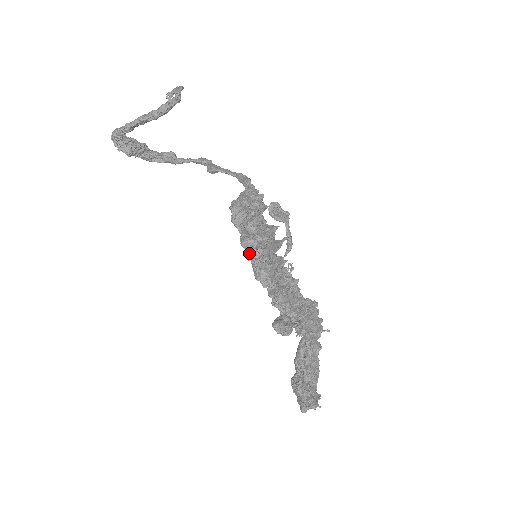
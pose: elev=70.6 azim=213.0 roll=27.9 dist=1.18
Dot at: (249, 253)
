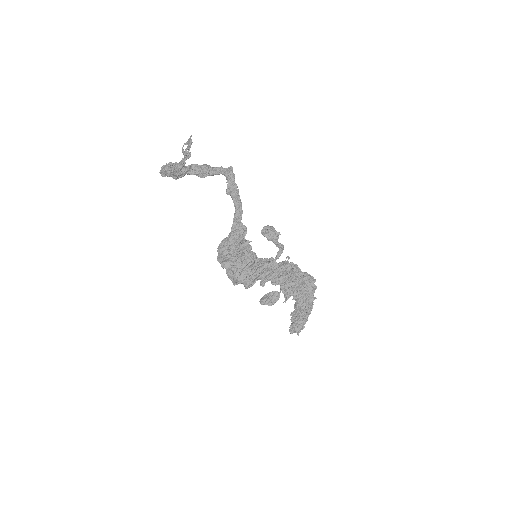
Dot at: (229, 276)
